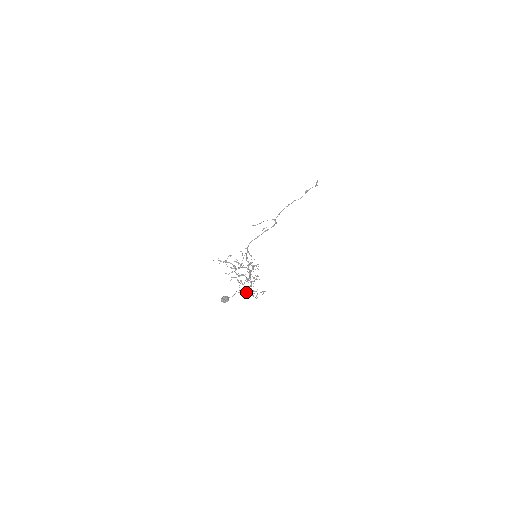
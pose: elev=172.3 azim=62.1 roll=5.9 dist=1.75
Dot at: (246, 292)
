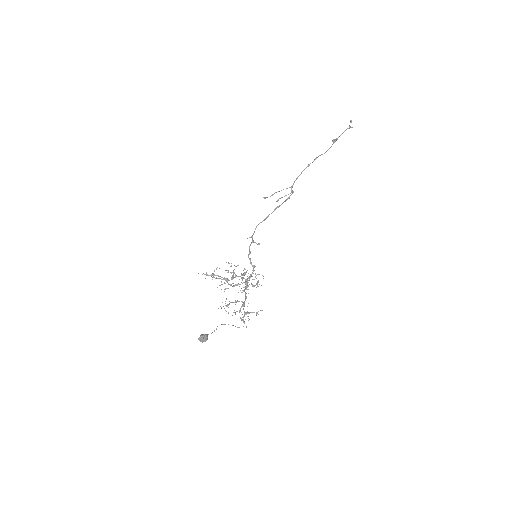
Dot at: (239, 312)
